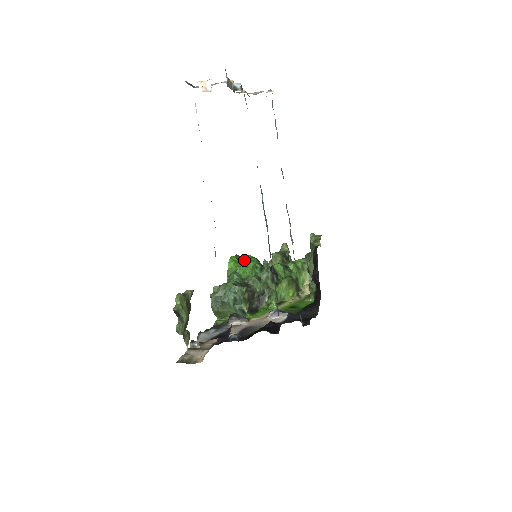
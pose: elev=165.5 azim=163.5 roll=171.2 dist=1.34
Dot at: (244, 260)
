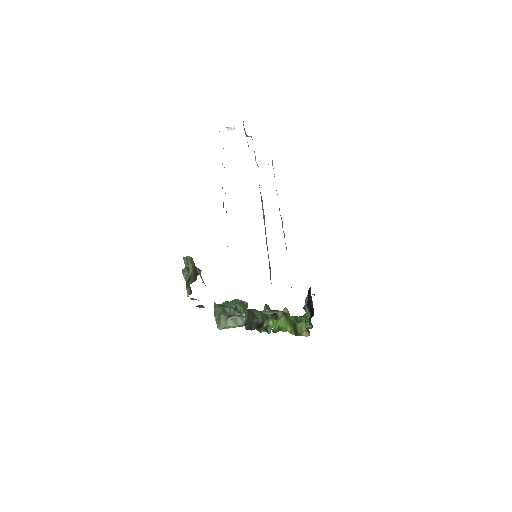
Dot at: occluded
